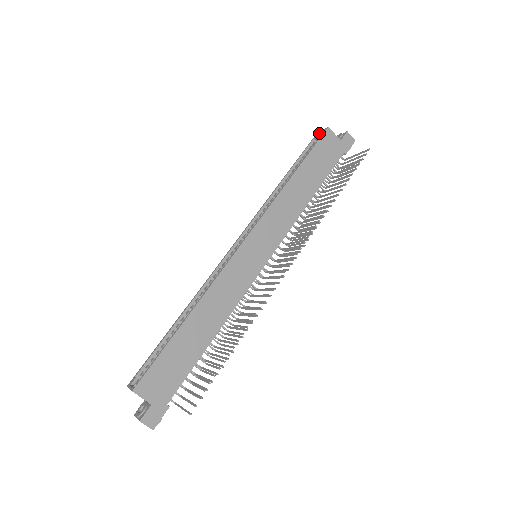
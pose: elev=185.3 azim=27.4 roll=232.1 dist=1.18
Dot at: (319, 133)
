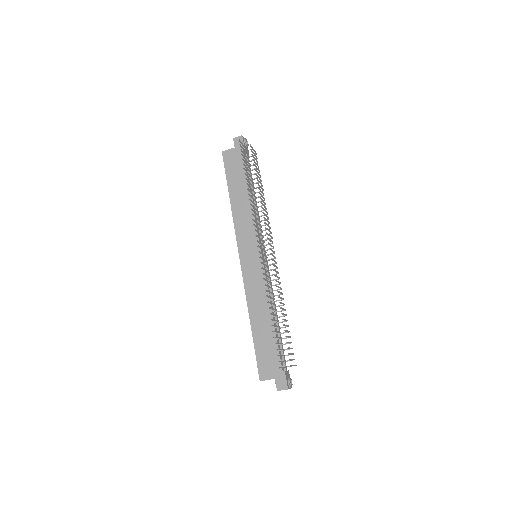
Dot at: occluded
